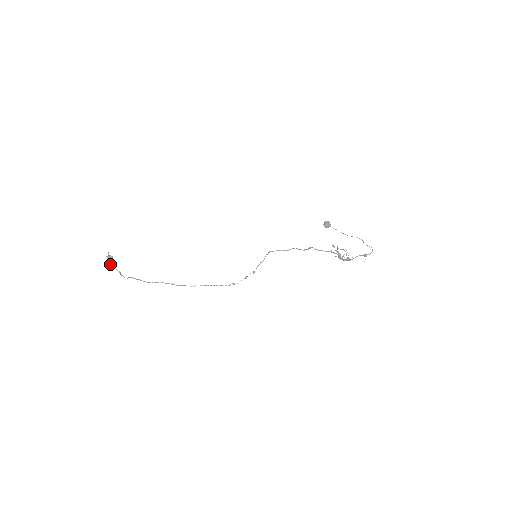
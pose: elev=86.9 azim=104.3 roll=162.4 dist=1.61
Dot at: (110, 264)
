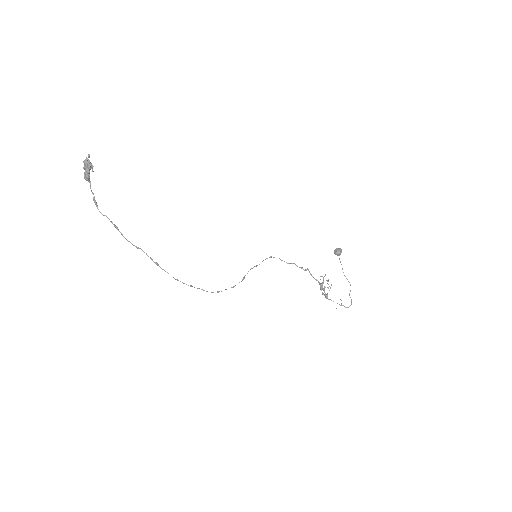
Dot at: (85, 178)
